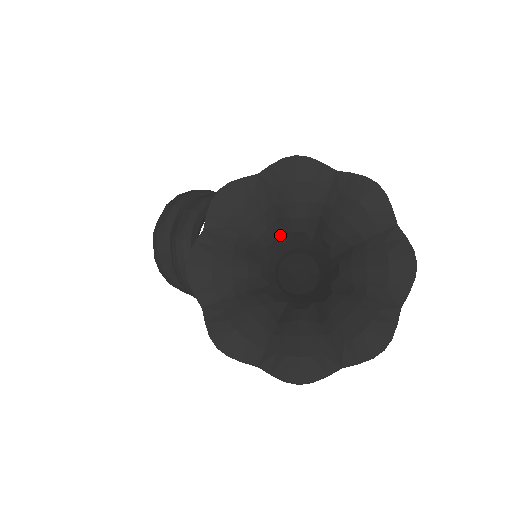
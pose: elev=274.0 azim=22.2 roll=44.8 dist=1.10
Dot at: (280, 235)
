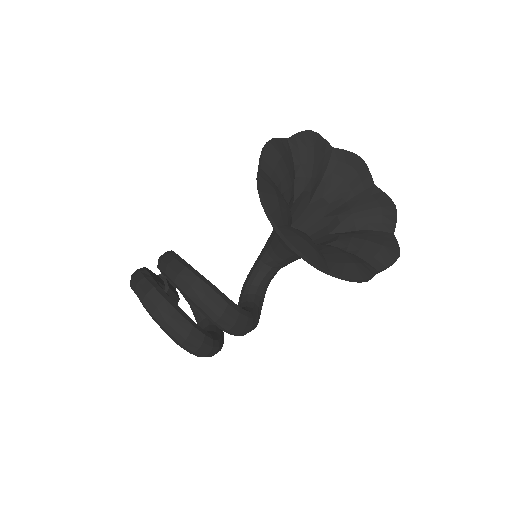
Dot at: occluded
